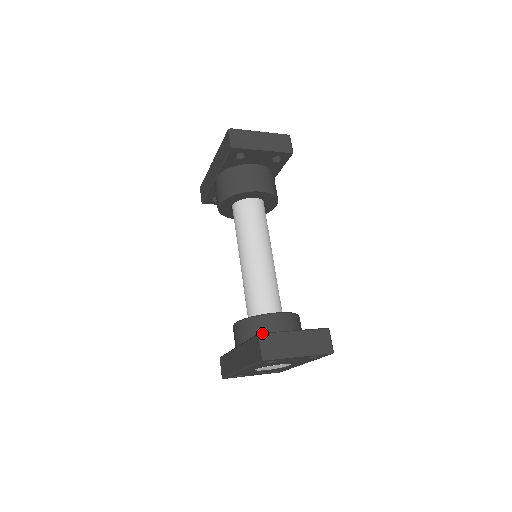
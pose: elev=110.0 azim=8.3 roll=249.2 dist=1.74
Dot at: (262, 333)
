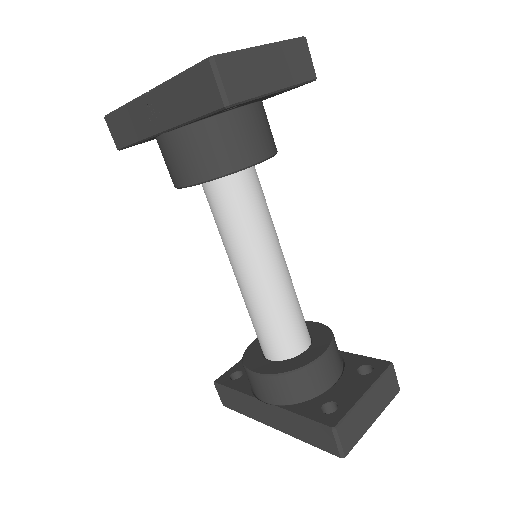
Dot at: (337, 427)
